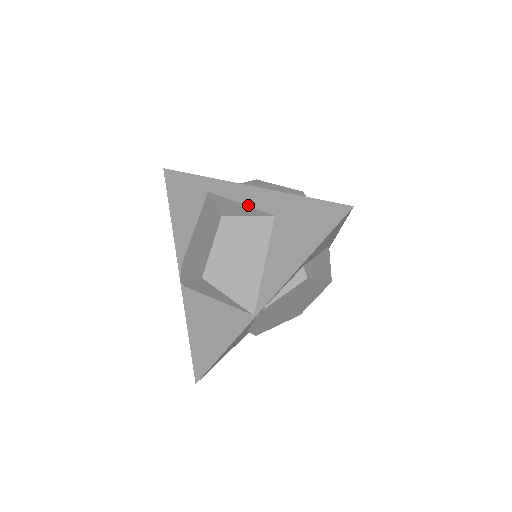
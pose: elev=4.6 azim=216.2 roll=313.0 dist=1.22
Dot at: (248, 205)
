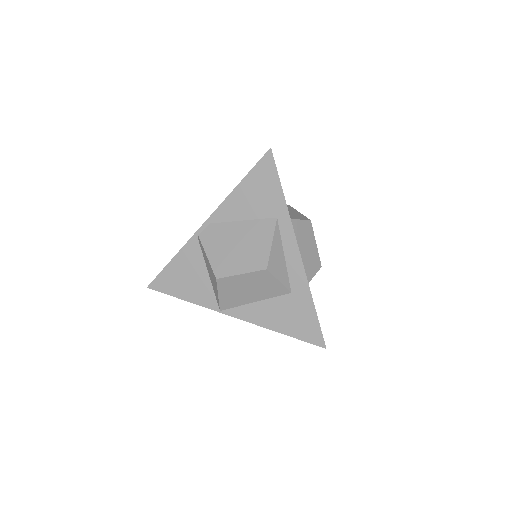
Dot at: (287, 265)
